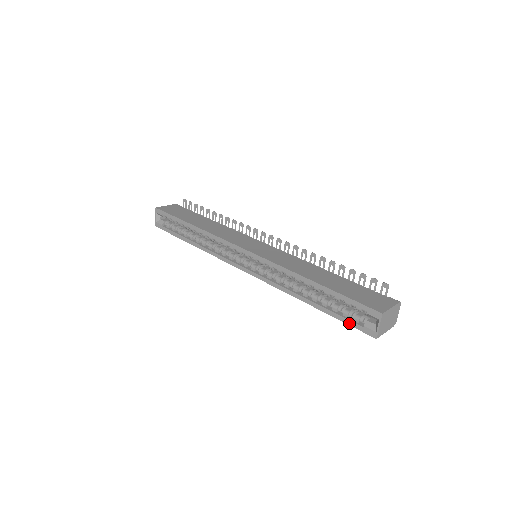
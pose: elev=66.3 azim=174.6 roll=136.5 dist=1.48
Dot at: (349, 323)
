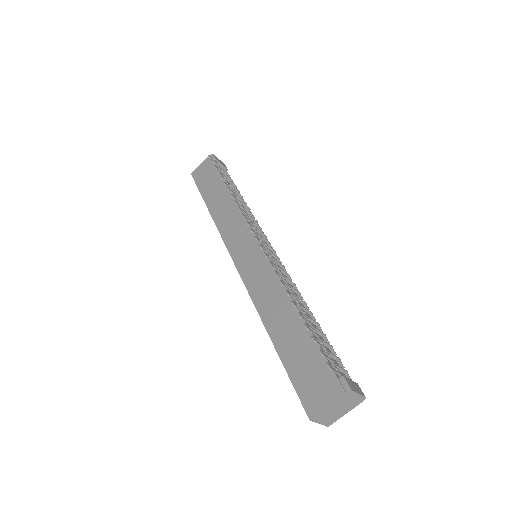
Dot at: occluded
